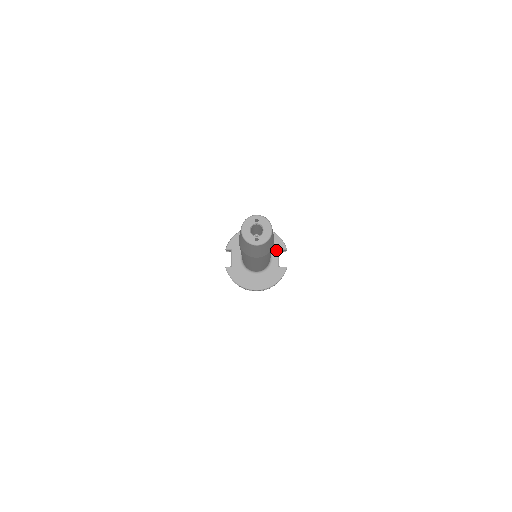
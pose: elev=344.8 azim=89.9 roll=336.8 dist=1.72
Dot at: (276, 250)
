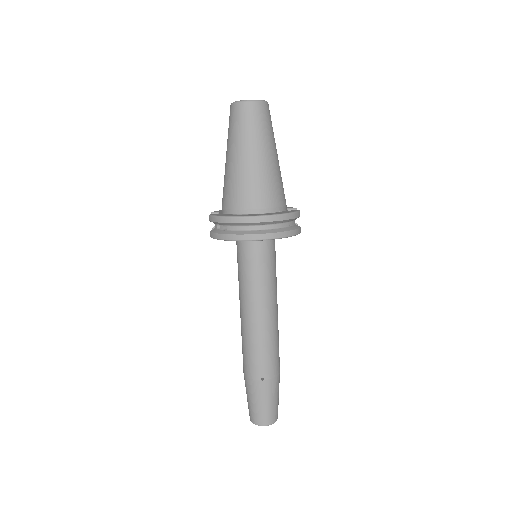
Dot at: occluded
